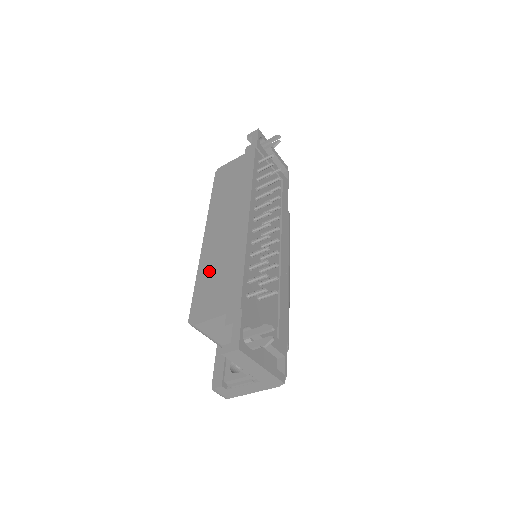
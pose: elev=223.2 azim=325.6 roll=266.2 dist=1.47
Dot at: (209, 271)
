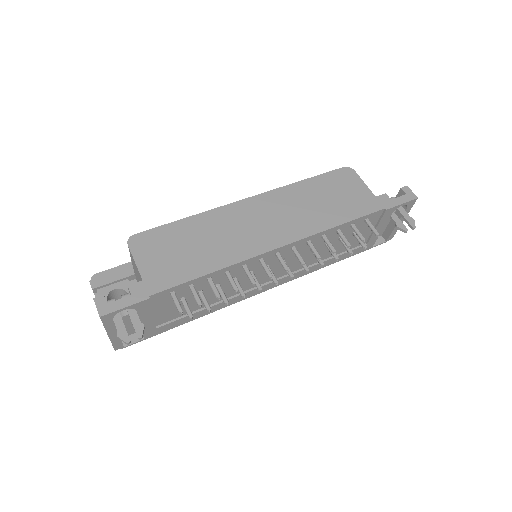
Dot at: (198, 230)
